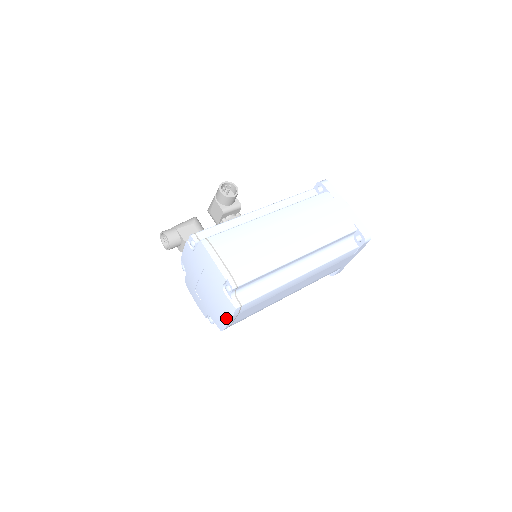
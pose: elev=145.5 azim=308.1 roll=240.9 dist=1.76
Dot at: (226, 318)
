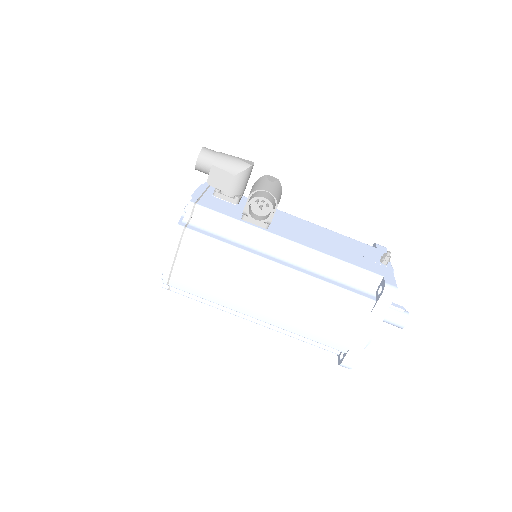
Dot at: occluded
